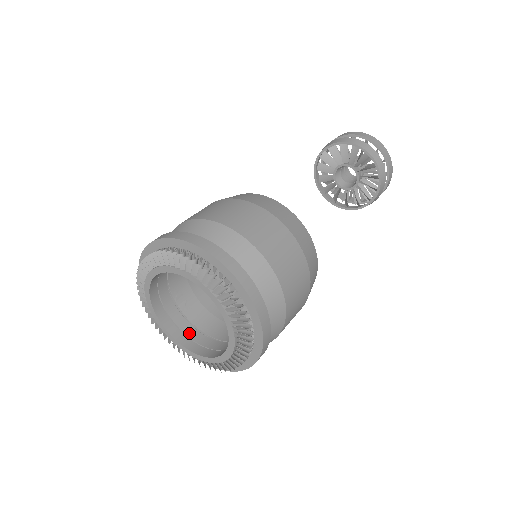
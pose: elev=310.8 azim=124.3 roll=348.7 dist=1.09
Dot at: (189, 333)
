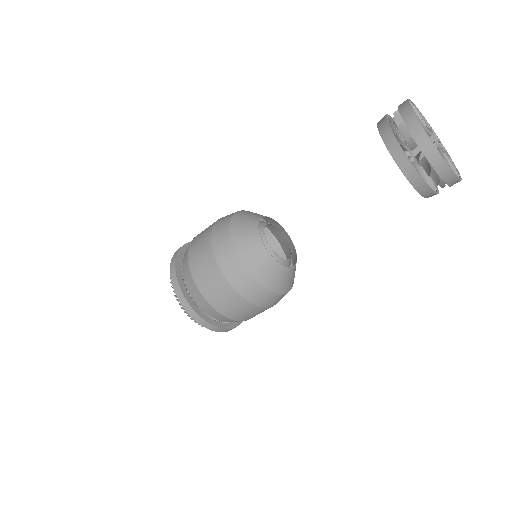
Dot at: occluded
